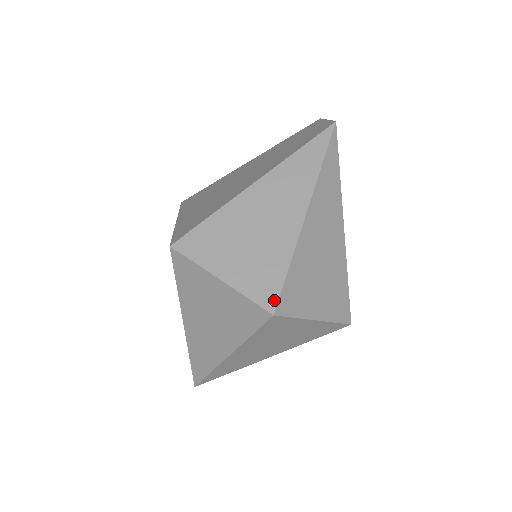
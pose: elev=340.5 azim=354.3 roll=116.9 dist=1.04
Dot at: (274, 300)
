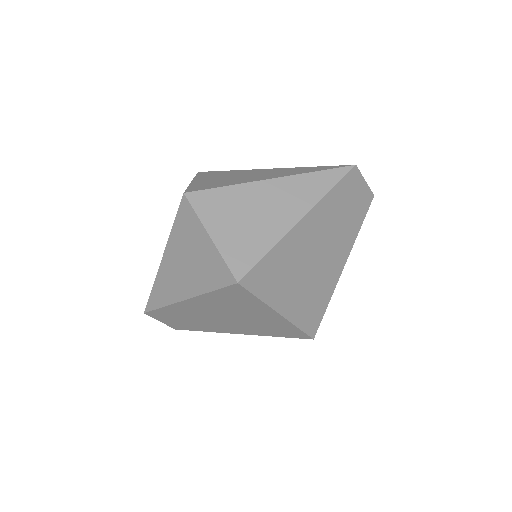
Dot at: (195, 190)
